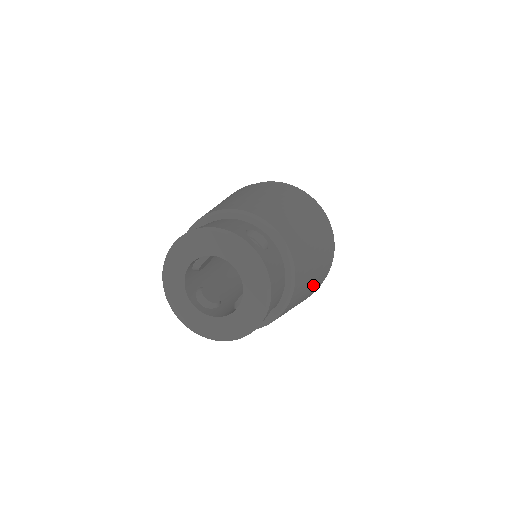
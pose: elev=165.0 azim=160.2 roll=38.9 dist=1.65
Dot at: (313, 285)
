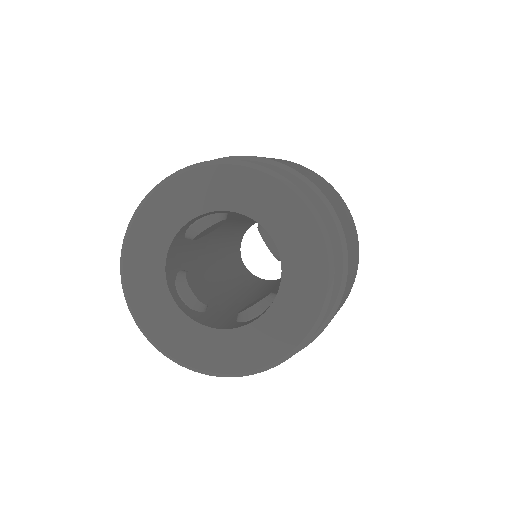
Dot at: occluded
